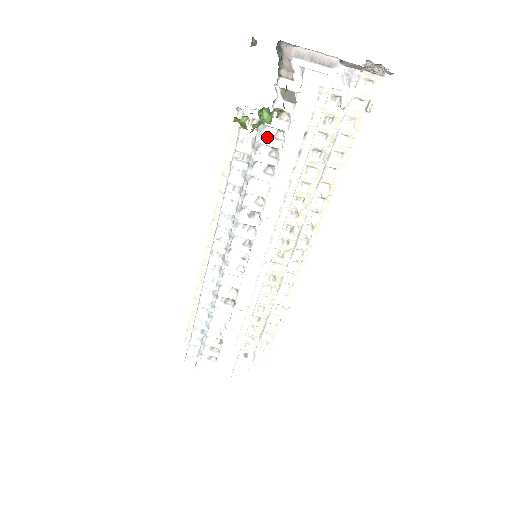
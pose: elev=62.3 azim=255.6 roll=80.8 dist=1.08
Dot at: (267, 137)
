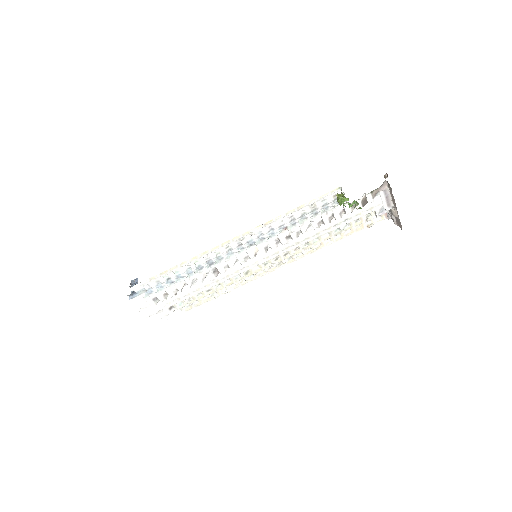
Dot at: (337, 210)
